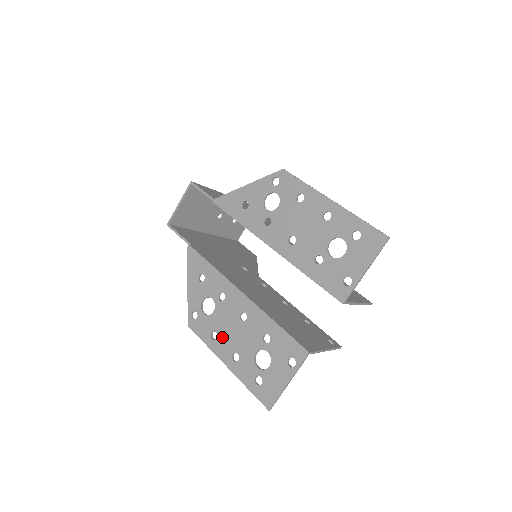
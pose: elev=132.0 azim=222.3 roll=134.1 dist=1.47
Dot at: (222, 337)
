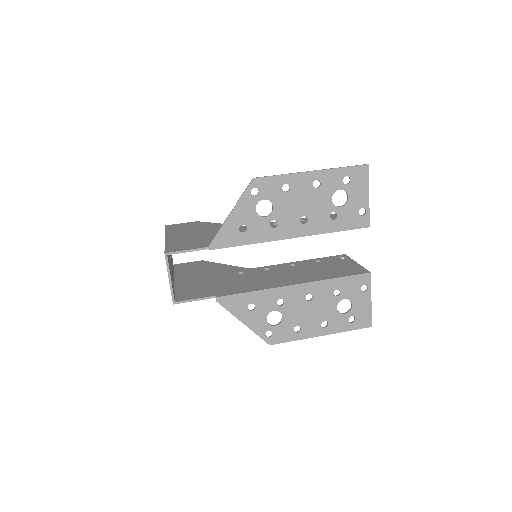
Dot at: (304, 324)
